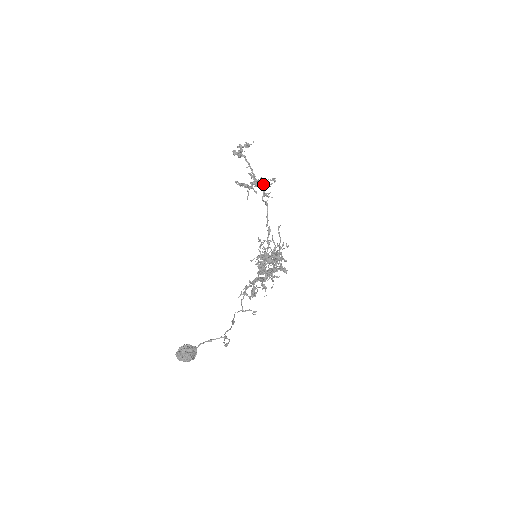
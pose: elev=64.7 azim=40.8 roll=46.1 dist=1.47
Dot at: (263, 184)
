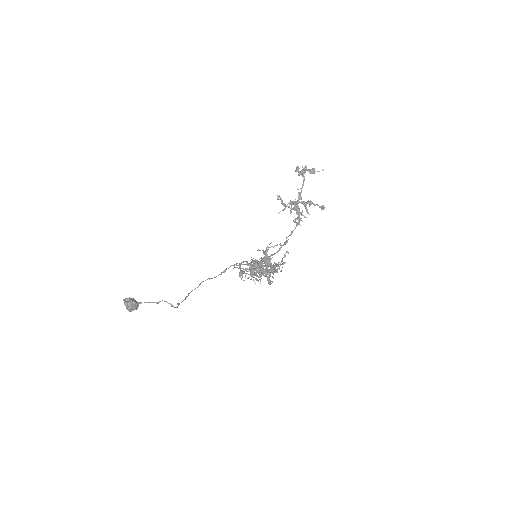
Dot at: (299, 212)
